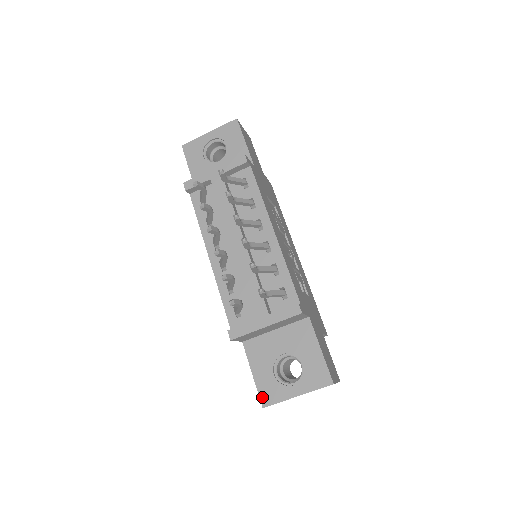
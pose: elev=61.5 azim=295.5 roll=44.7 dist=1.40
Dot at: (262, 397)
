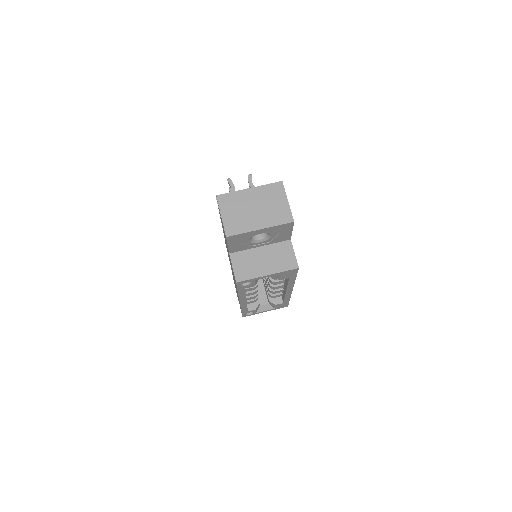
Dot at: occluded
